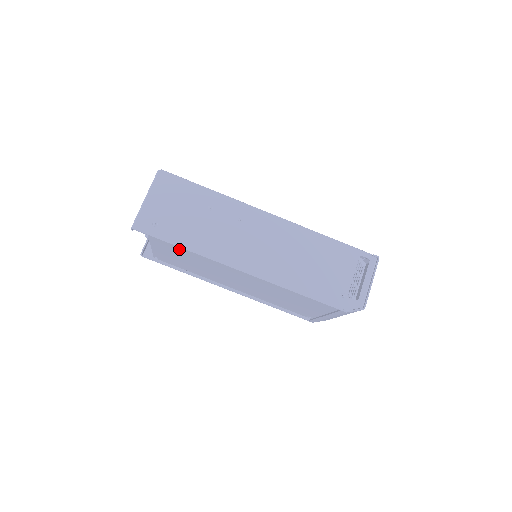
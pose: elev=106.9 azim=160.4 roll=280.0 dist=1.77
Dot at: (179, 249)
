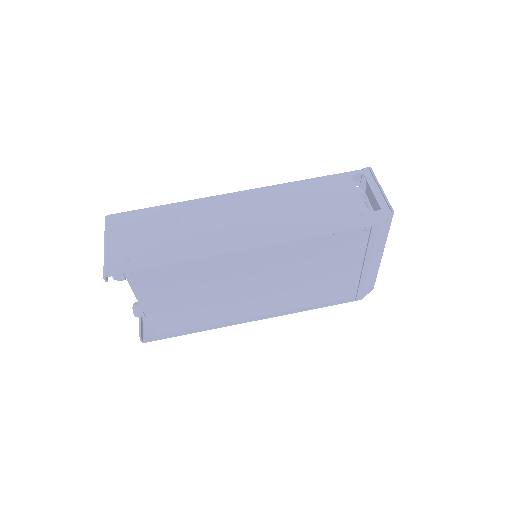
Dot at: (169, 279)
